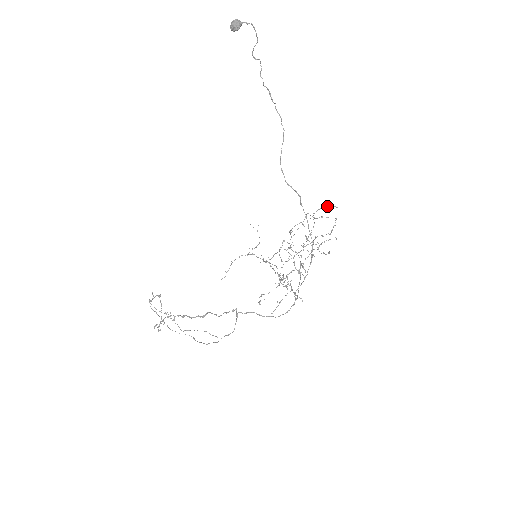
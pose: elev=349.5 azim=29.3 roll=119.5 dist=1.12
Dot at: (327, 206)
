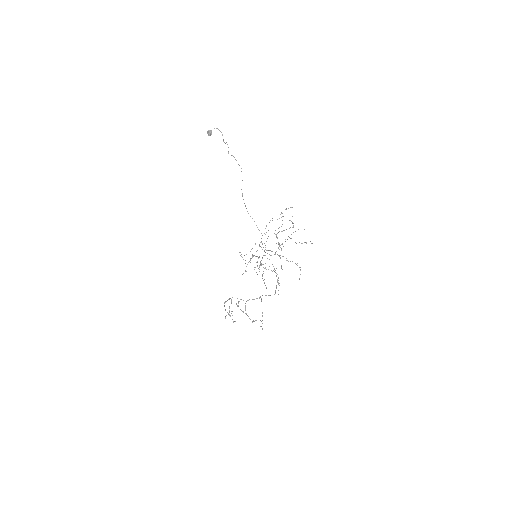
Dot at: (286, 209)
